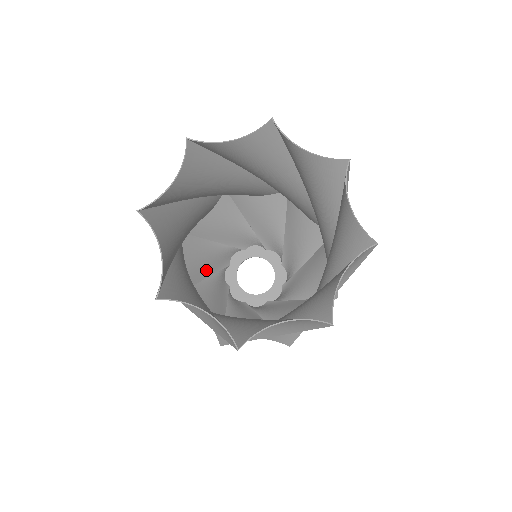
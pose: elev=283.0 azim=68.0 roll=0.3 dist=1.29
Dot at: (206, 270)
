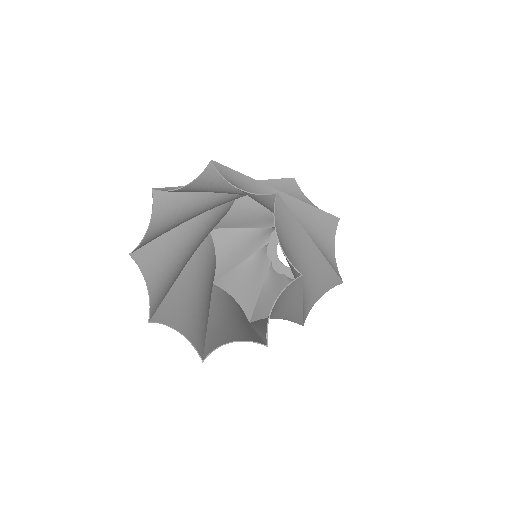
Dot at: (251, 223)
